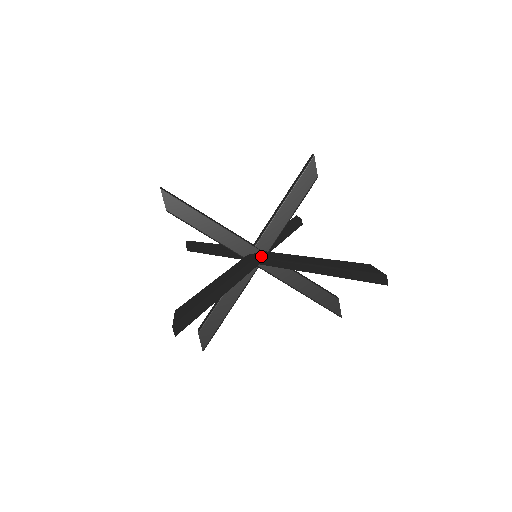
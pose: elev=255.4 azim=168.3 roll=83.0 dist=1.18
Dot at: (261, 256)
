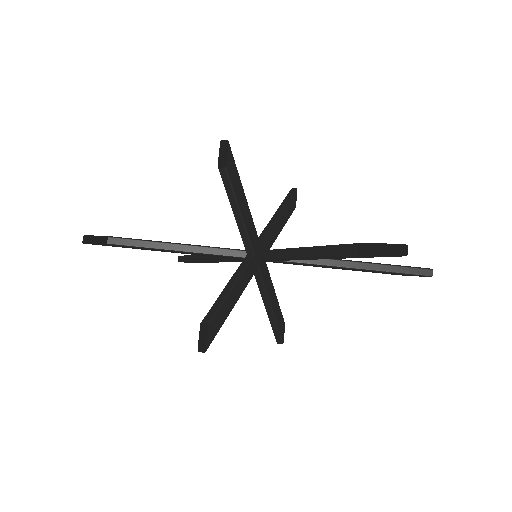
Dot at: occluded
